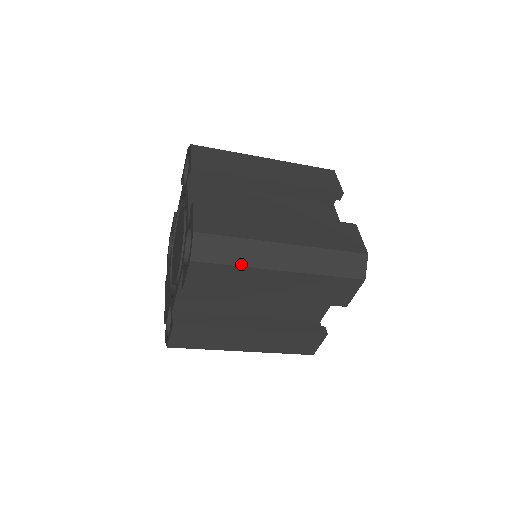
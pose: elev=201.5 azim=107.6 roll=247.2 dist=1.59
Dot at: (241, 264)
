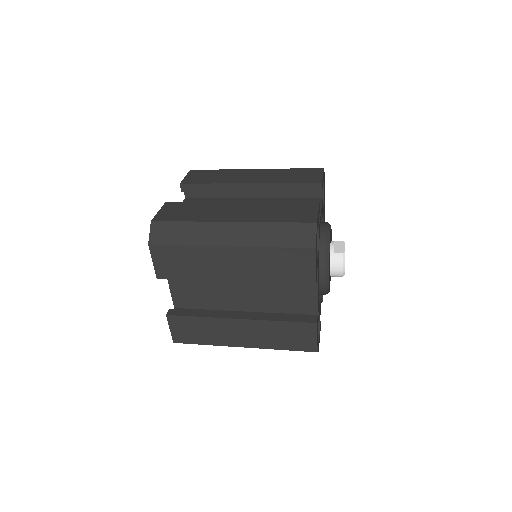
Dot at: occluded
